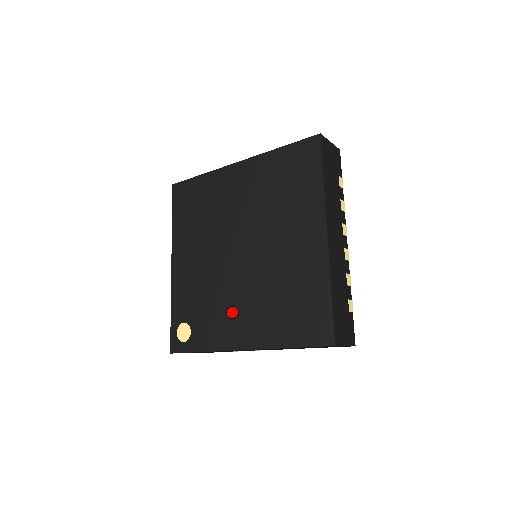
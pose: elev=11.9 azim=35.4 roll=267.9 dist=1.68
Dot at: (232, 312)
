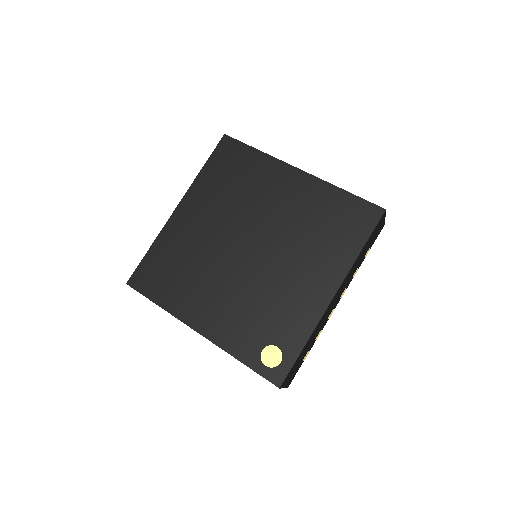
Dot at: (294, 287)
